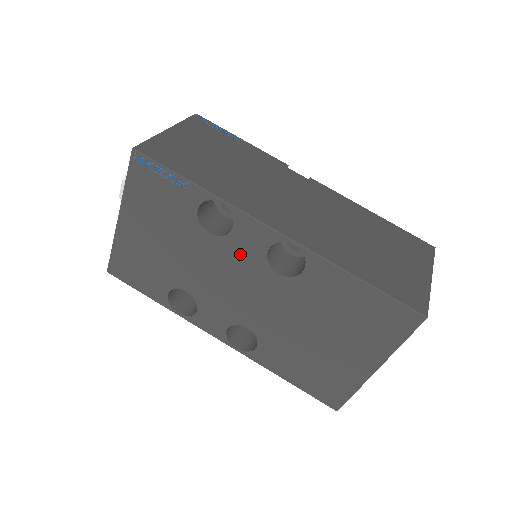
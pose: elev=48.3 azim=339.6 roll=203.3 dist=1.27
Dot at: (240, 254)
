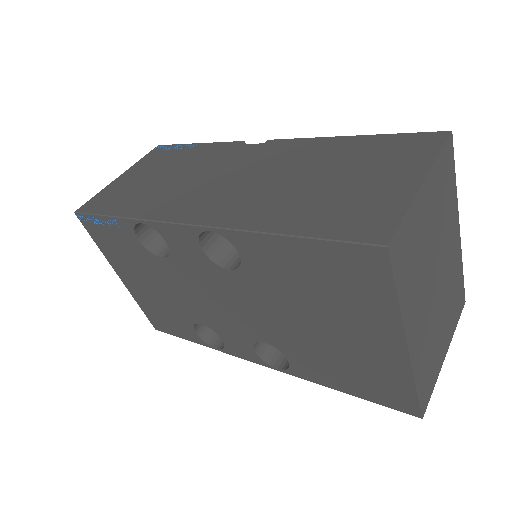
Dot at: (192, 266)
